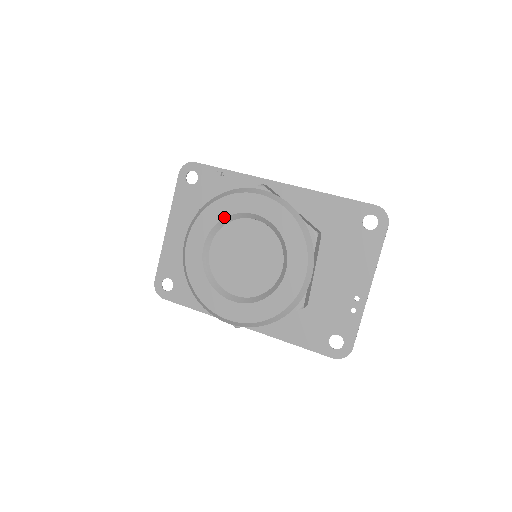
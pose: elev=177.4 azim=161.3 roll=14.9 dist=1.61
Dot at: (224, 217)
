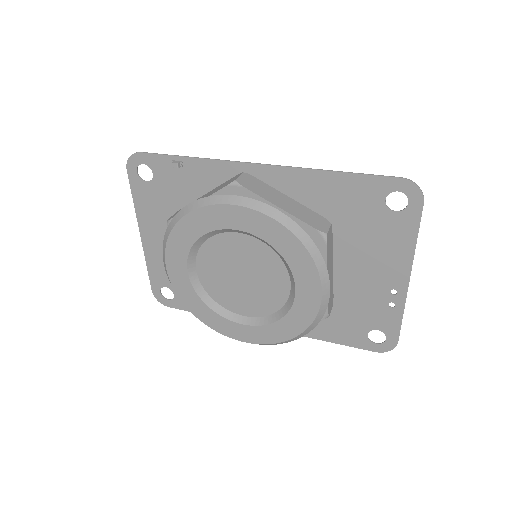
Dot at: (199, 237)
